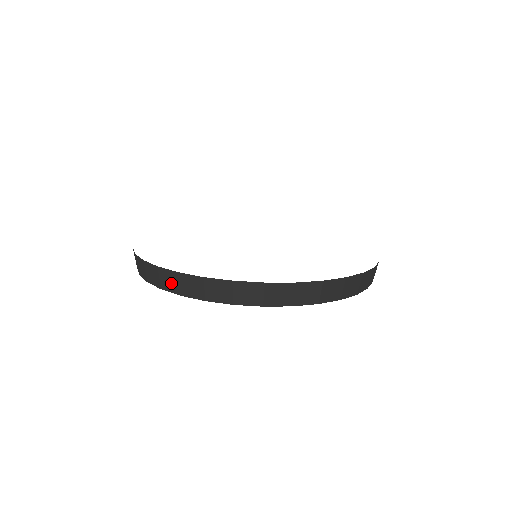
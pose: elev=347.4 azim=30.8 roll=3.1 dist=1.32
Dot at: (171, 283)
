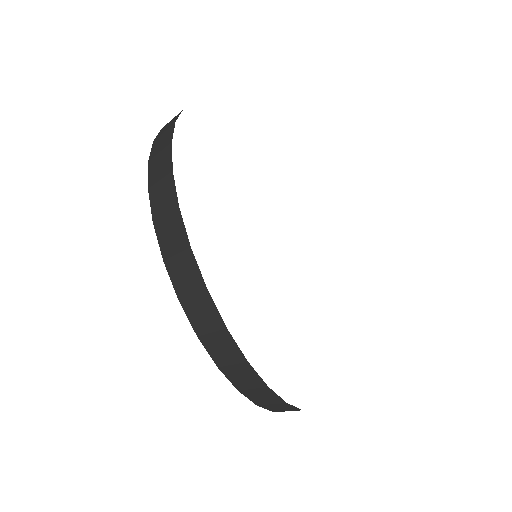
Dot at: (222, 352)
